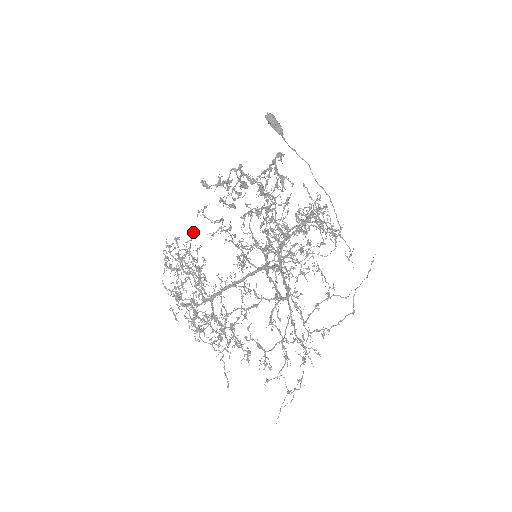
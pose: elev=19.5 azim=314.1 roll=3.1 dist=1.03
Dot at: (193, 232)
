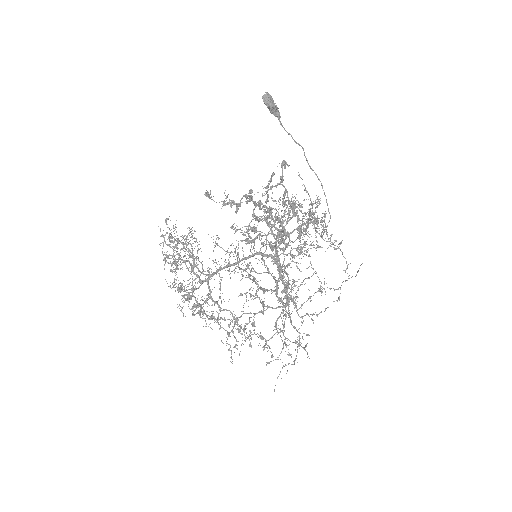
Dot at: occluded
